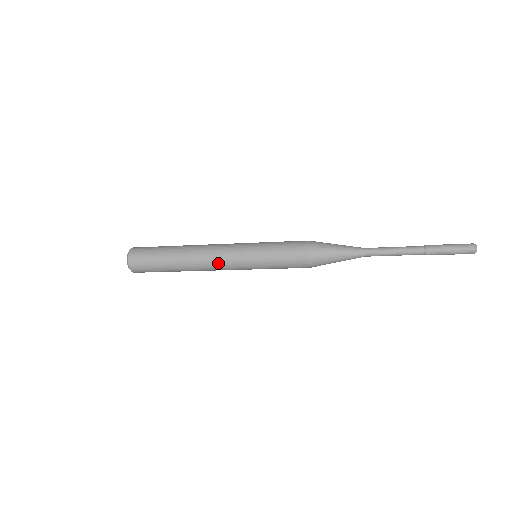
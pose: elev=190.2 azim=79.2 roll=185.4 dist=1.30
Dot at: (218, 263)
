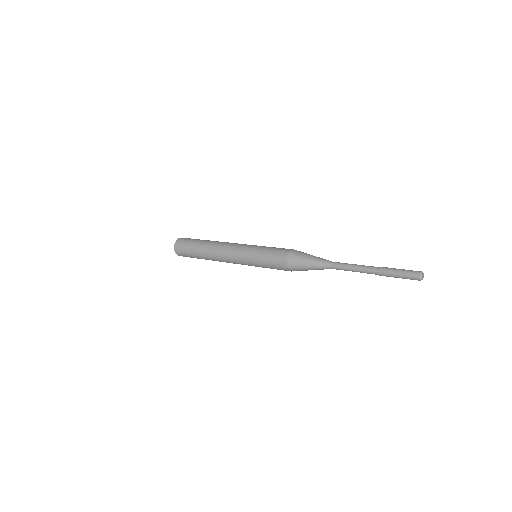
Dot at: occluded
